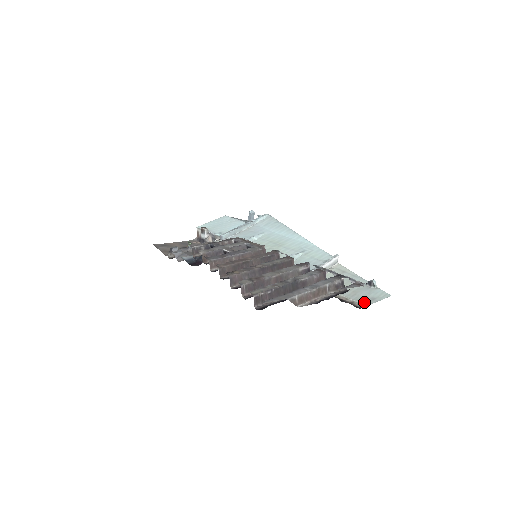
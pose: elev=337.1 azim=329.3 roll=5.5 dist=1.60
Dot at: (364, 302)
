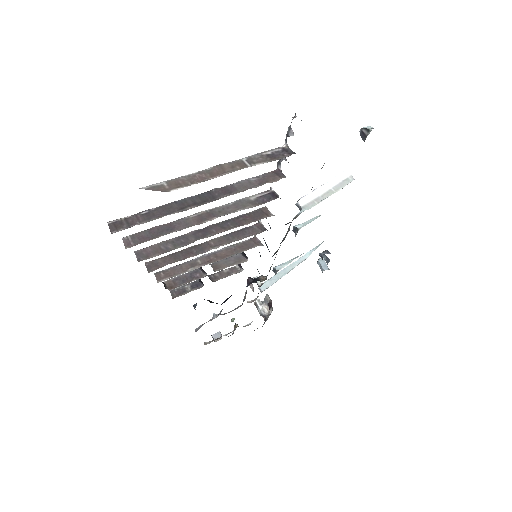
Dot at: occluded
